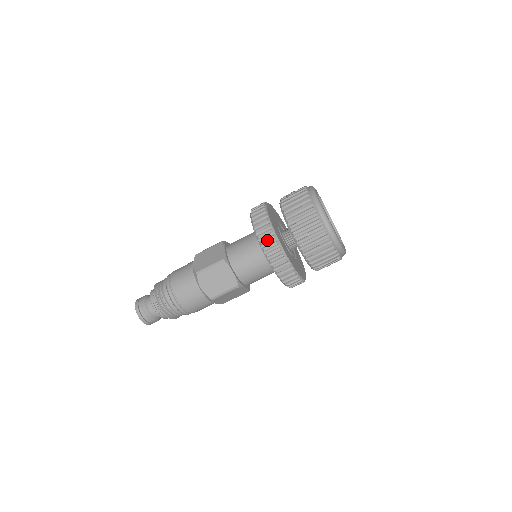
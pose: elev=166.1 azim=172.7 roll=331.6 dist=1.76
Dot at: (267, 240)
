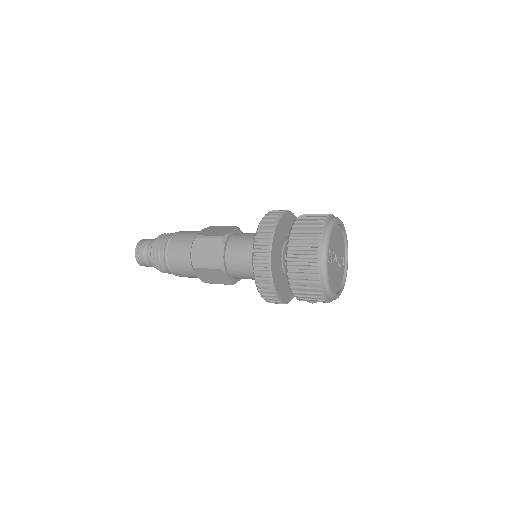
Dot at: (263, 234)
